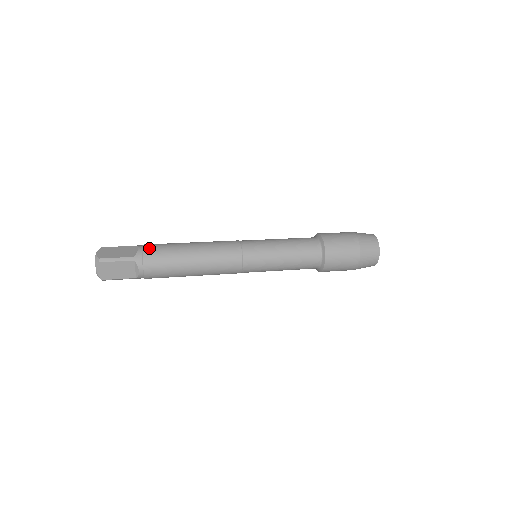
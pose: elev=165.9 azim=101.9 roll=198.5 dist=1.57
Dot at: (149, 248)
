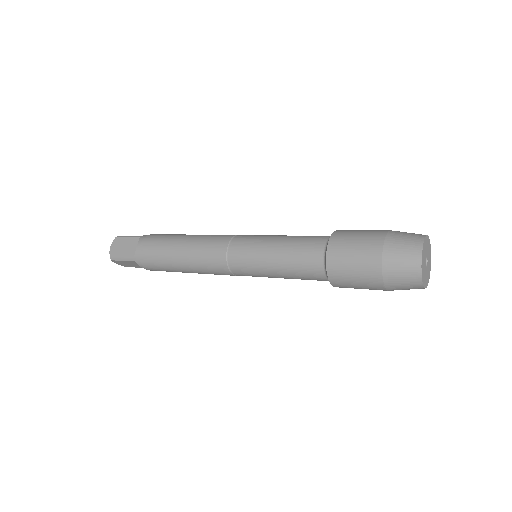
Dot at: occluded
